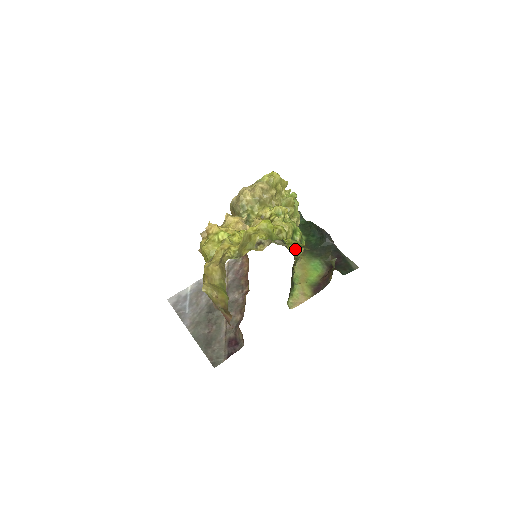
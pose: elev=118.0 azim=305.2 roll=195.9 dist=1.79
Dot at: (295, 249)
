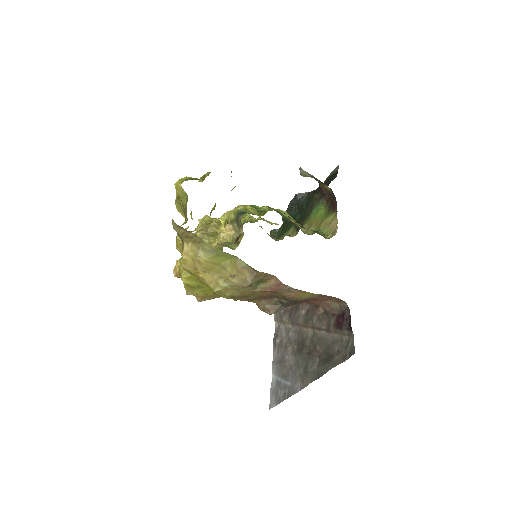
Dot at: occluded
